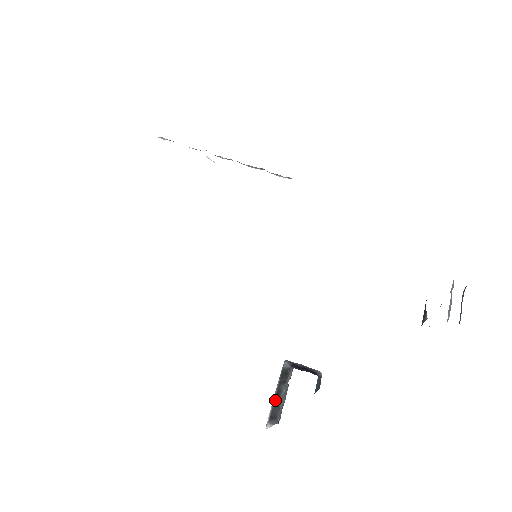
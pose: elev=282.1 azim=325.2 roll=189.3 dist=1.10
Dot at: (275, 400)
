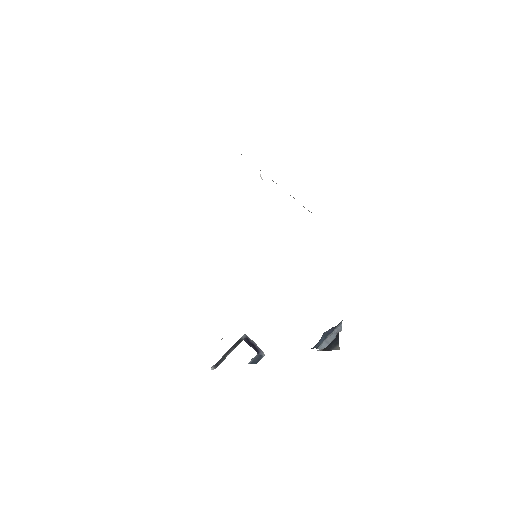
Dot at: (224, 355)
